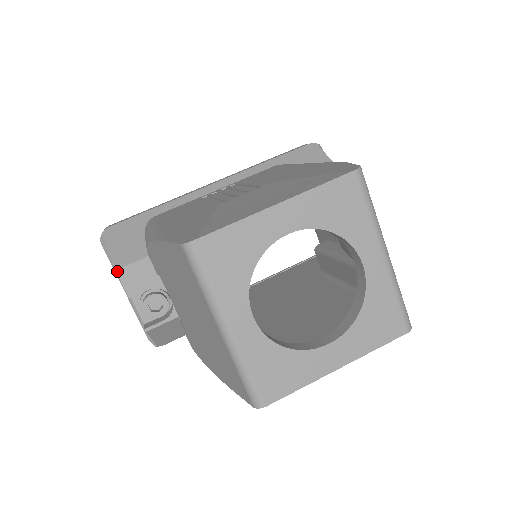
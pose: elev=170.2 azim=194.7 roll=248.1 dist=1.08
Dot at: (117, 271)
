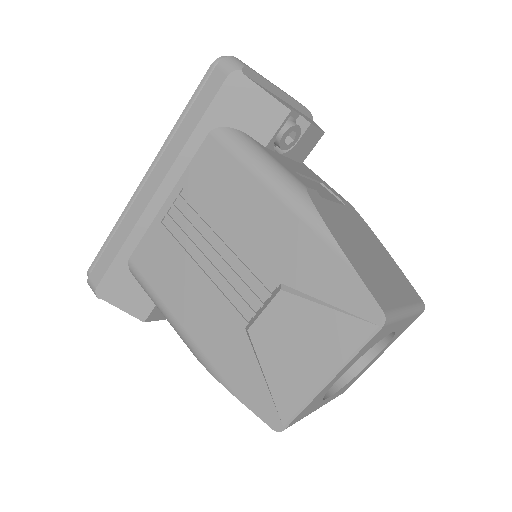
Dot at: (145, 321)
